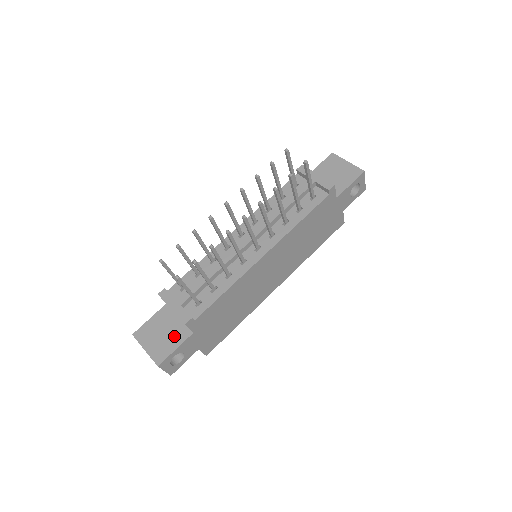
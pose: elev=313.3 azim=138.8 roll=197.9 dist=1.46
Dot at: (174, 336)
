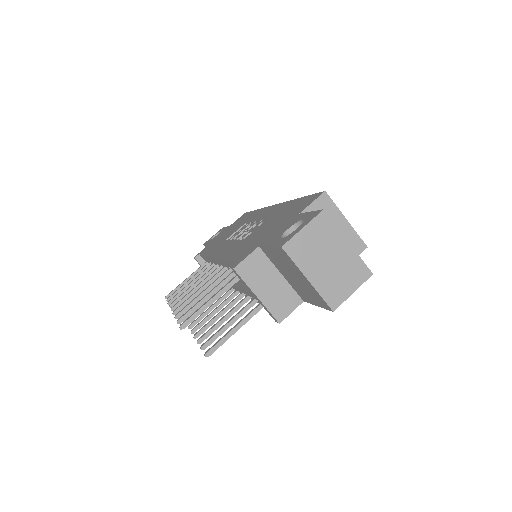
Dot at: occluded
